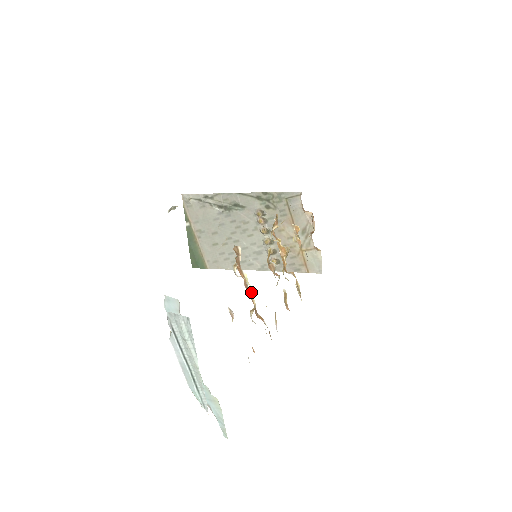
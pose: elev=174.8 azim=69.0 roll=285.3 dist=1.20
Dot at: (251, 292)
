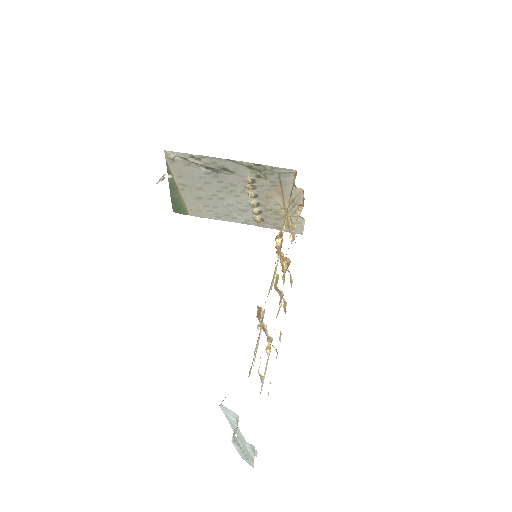
Dot at: (269, 338)
